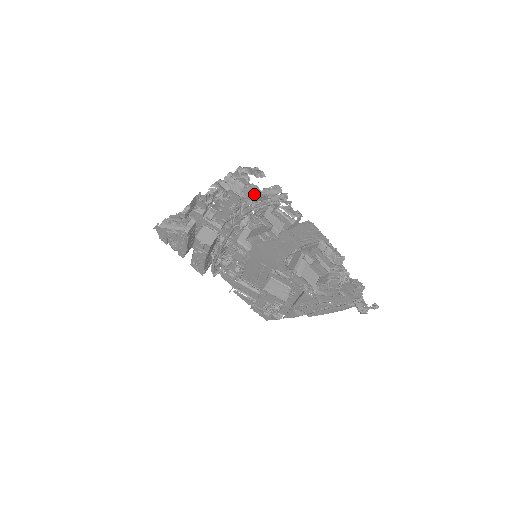
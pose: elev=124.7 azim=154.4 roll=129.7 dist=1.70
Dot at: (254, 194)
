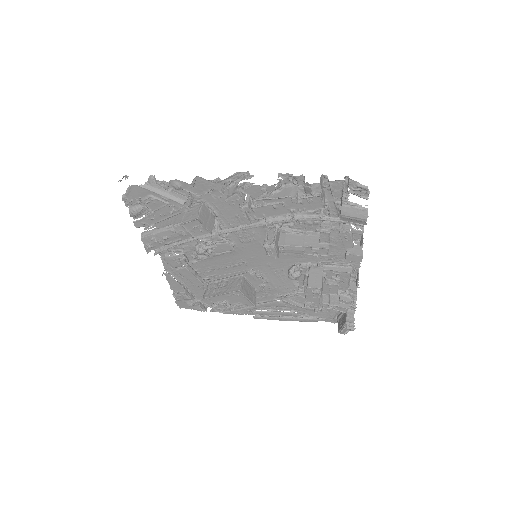
Dot at: (355, 215)
